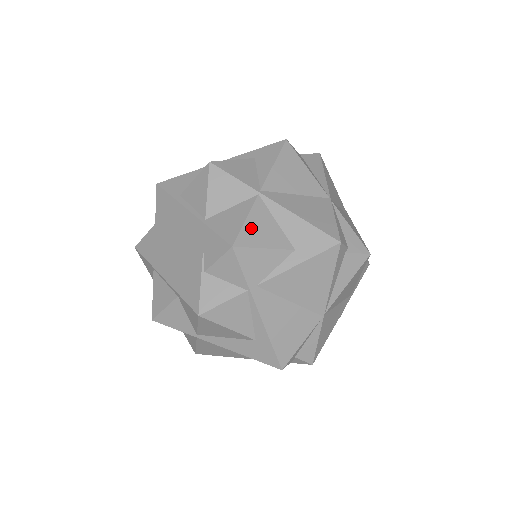
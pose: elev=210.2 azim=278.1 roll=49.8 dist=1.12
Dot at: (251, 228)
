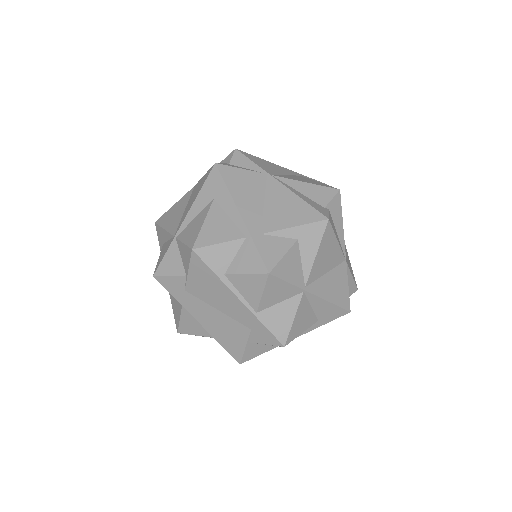
Dot at: (296, 324)
